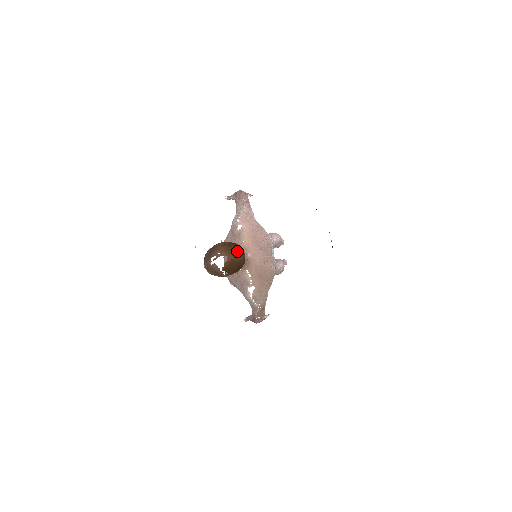
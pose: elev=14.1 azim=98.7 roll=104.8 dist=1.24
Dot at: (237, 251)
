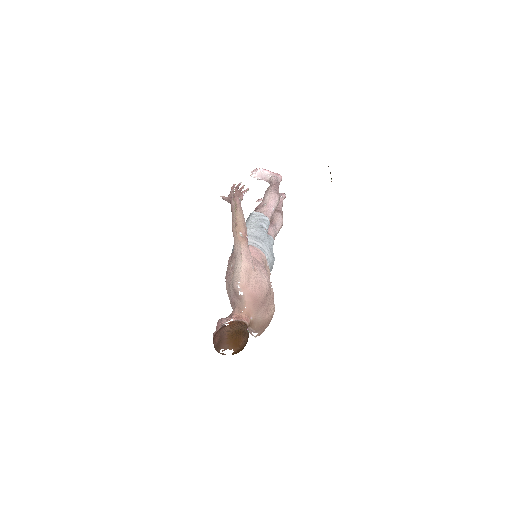
Dot at: (241, 341)
